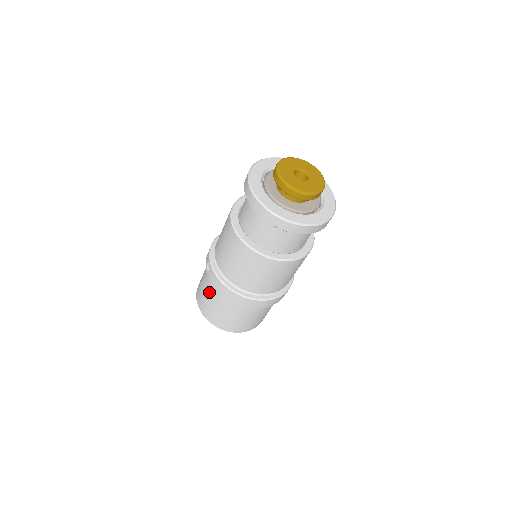
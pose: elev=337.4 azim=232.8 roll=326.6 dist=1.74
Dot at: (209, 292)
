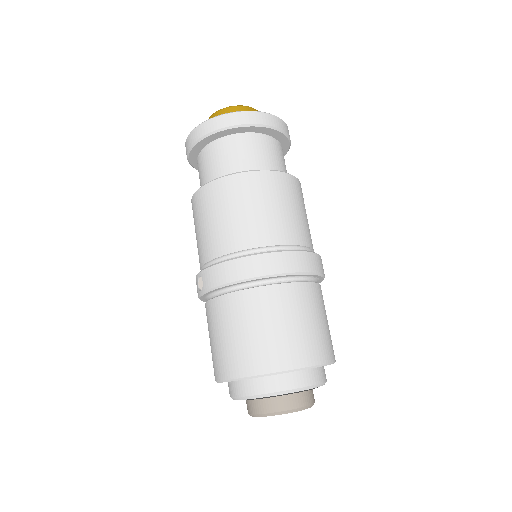
Dot at: (219, 320)
